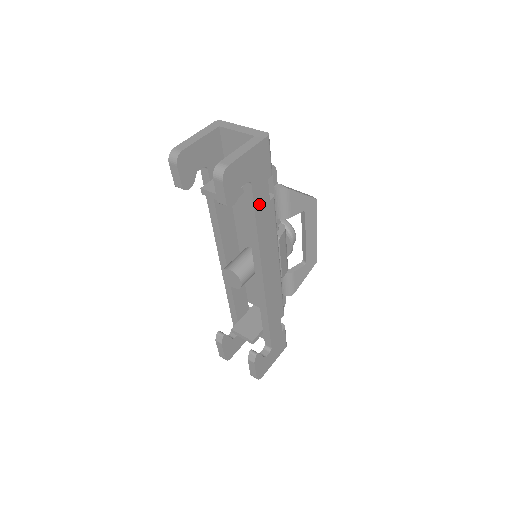
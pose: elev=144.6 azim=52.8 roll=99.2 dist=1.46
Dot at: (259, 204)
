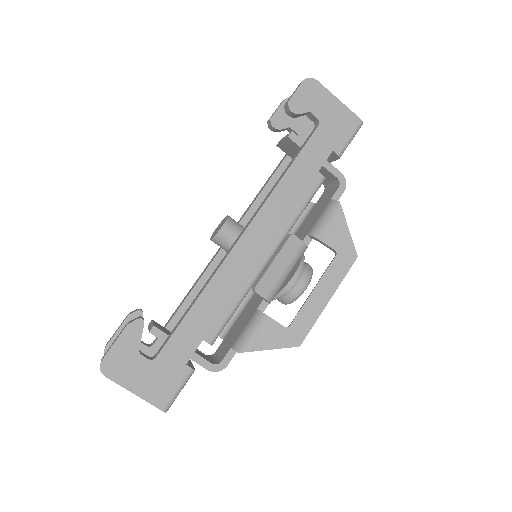
Dot at: (308, 155)
